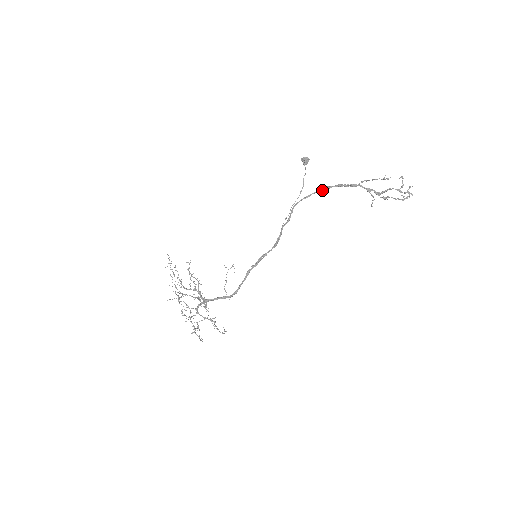
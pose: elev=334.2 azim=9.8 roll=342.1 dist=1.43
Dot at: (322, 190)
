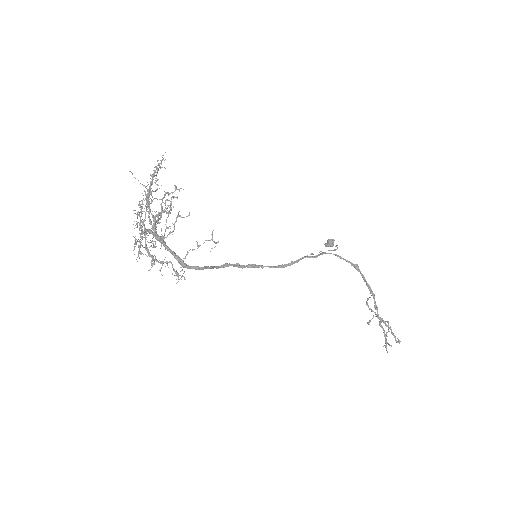
Dot at: (354, 265)
